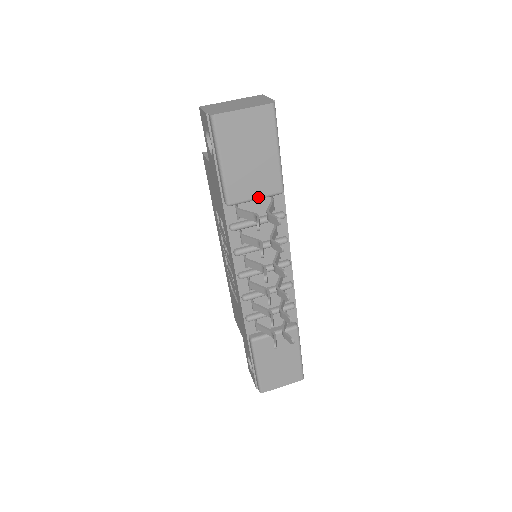
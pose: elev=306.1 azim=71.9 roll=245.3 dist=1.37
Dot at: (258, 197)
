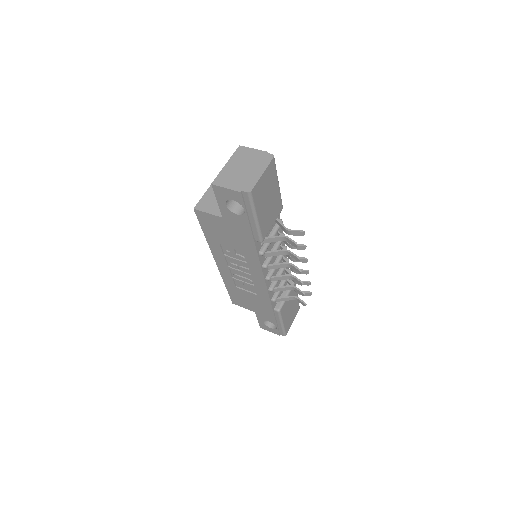
Dot at: occluded
